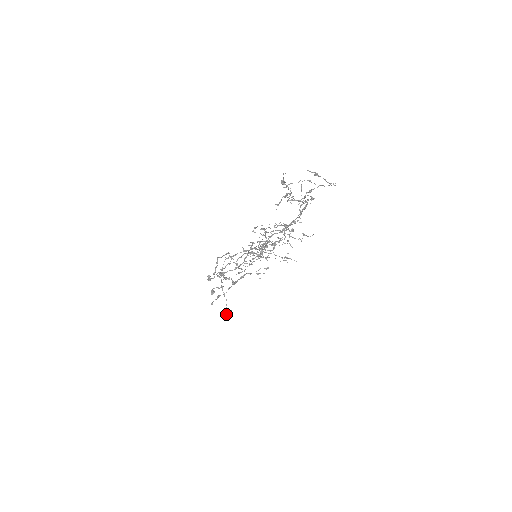
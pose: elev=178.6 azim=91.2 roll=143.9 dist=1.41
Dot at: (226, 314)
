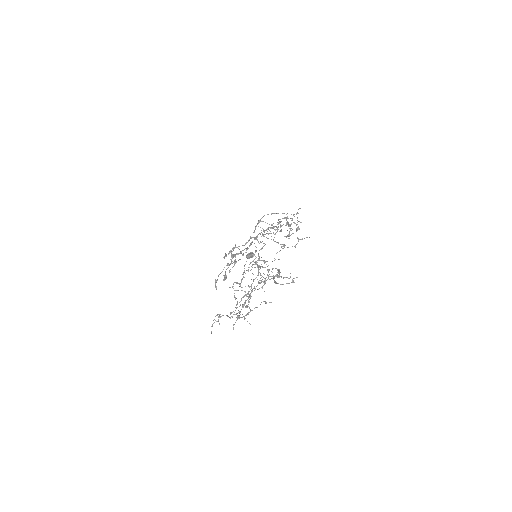
Dot at: occluded
